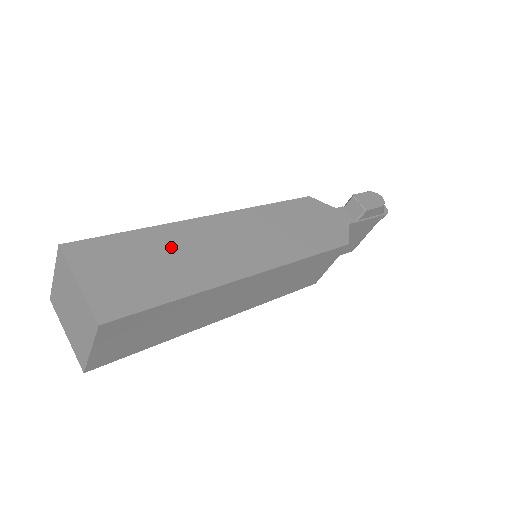
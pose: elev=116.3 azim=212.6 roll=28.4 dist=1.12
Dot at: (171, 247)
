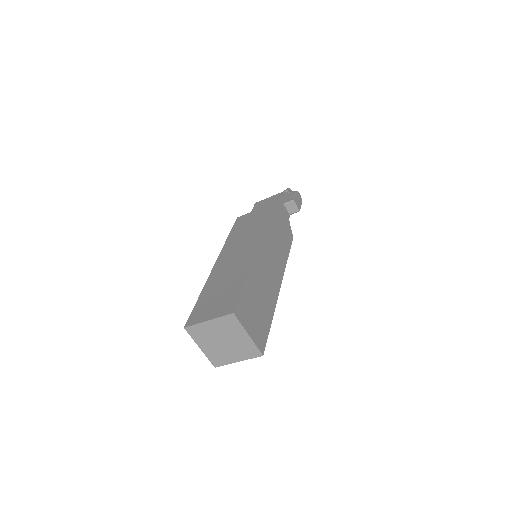
Dot at: (258, 285)
